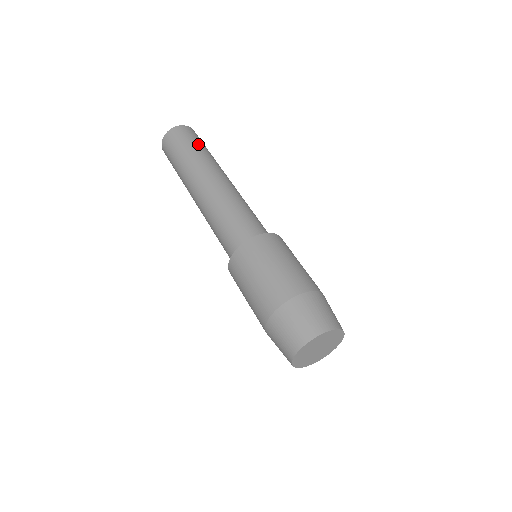
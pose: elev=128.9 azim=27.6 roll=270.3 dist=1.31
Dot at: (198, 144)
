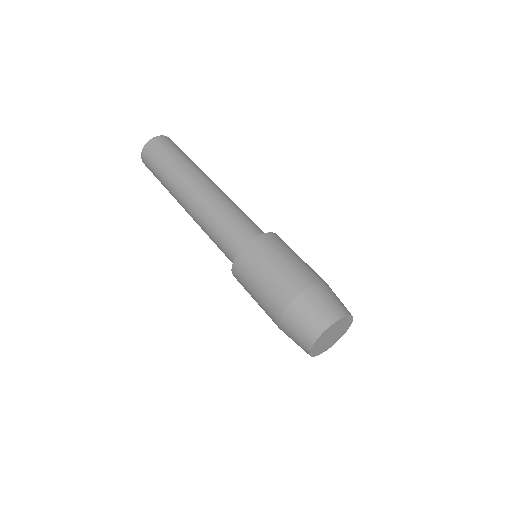
Dot at: (169, 156)
